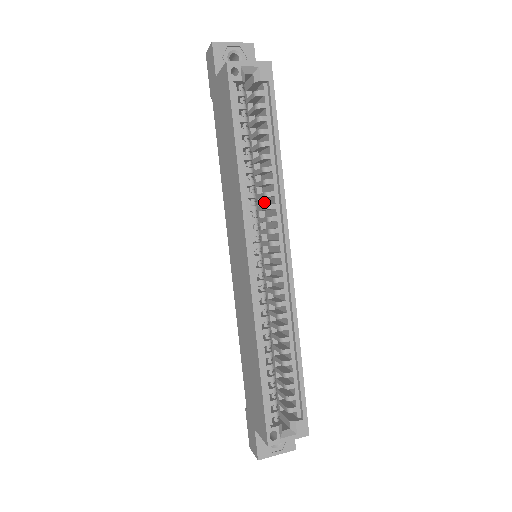
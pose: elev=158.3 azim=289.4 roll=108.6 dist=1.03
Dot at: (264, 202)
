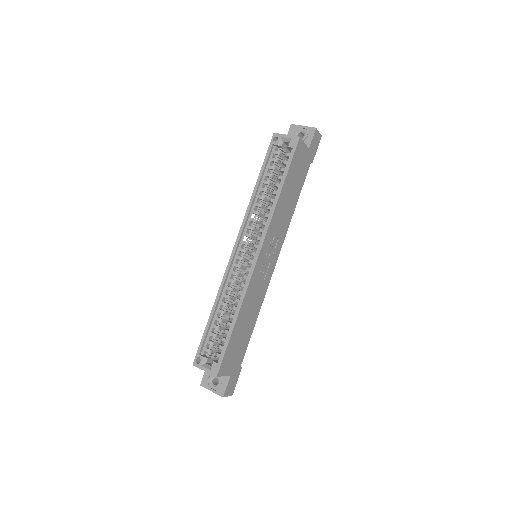
Dot at: occluded
